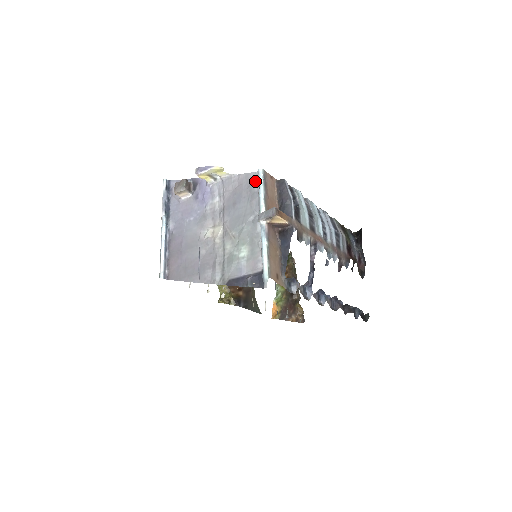
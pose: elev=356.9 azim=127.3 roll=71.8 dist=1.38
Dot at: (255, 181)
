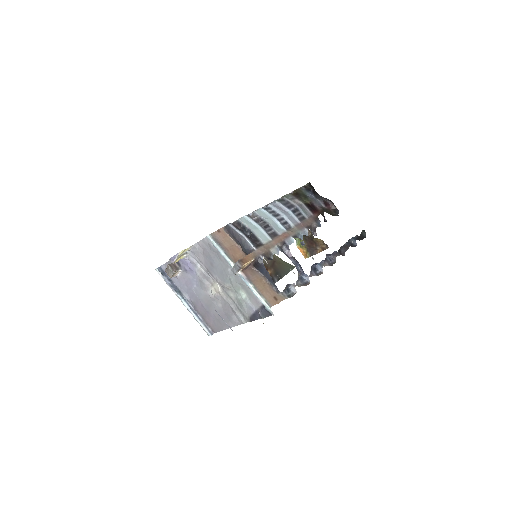
Dot at: (211, 244)
